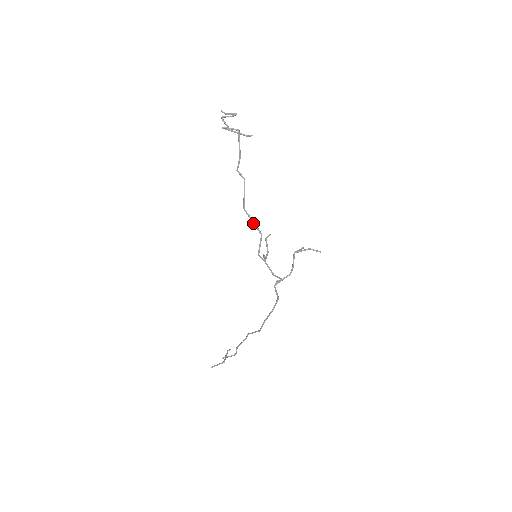
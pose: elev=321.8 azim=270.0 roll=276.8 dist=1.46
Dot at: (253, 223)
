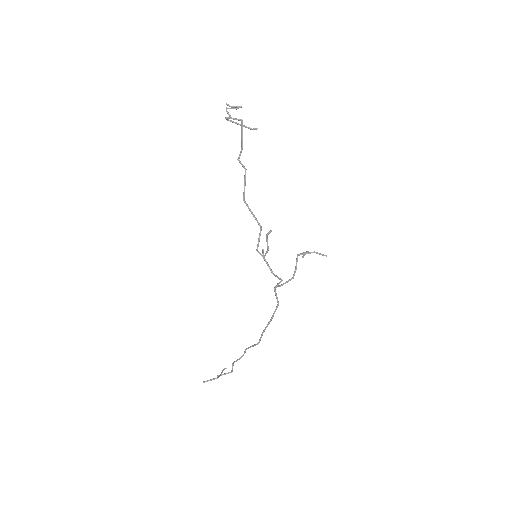
Dot at: occluded
